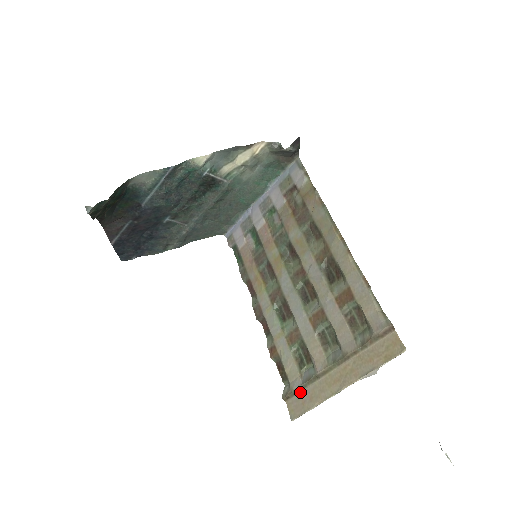
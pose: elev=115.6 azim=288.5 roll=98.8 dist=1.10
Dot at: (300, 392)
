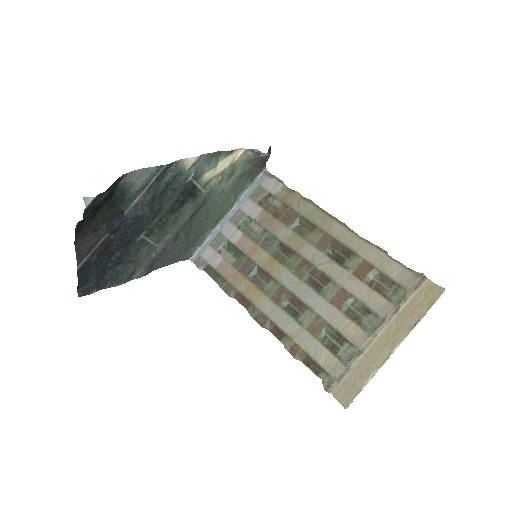
Dot at: (345, 375)
